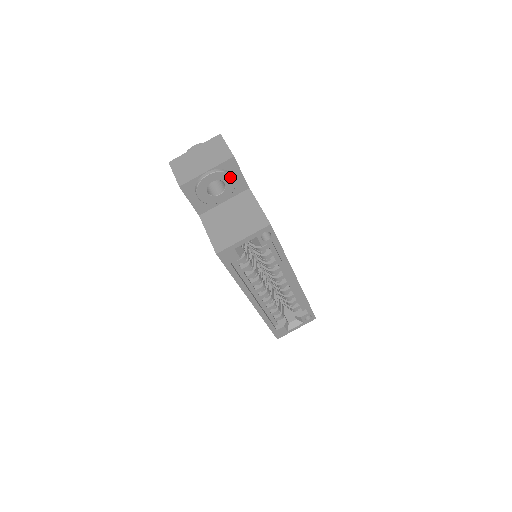
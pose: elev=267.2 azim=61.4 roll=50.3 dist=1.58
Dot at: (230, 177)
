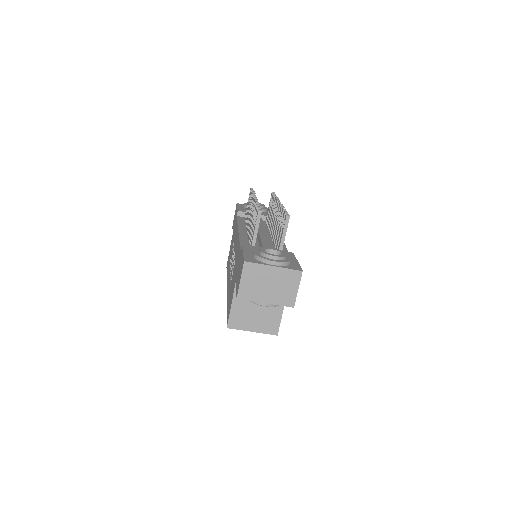
Dot at: occluded
